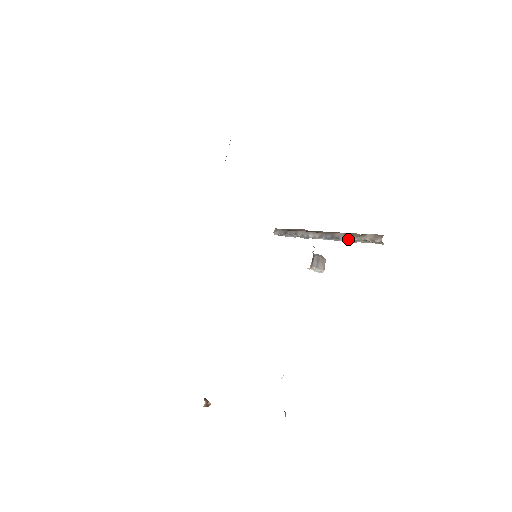
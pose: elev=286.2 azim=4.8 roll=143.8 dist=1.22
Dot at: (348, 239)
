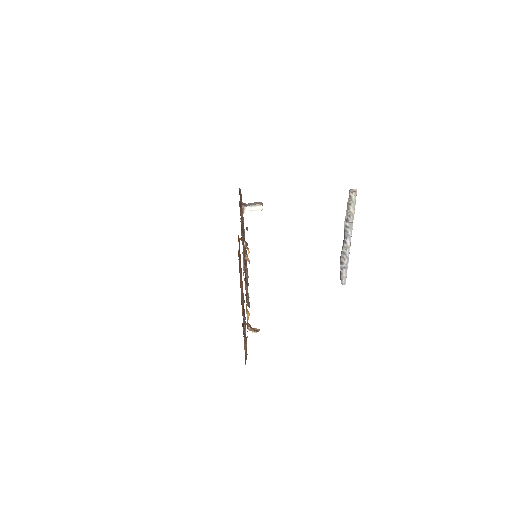
Dot at: (347, 218)
